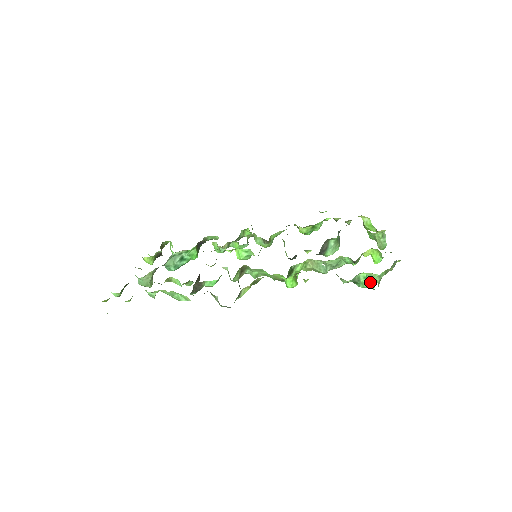
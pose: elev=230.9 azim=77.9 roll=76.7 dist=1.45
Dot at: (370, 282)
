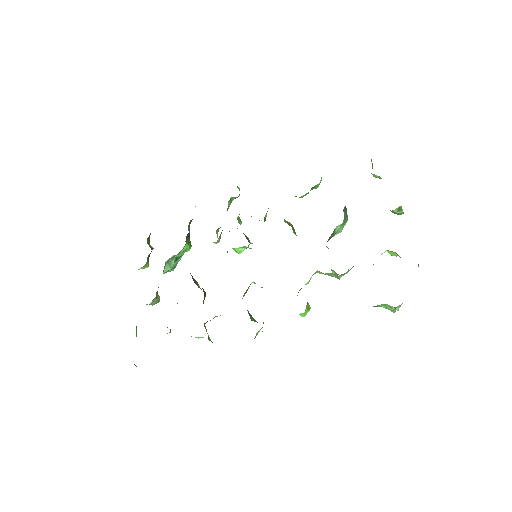
Dot at: (390, 308)
